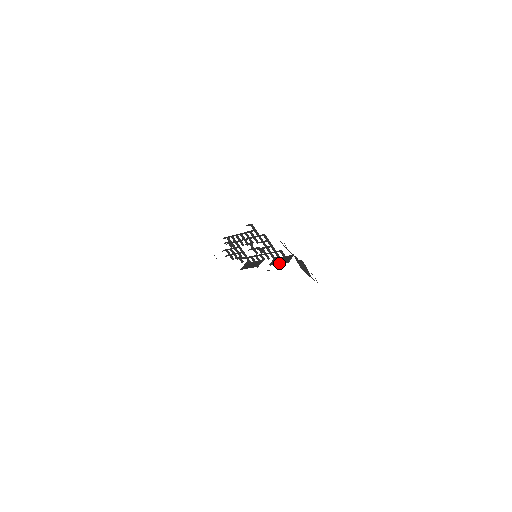
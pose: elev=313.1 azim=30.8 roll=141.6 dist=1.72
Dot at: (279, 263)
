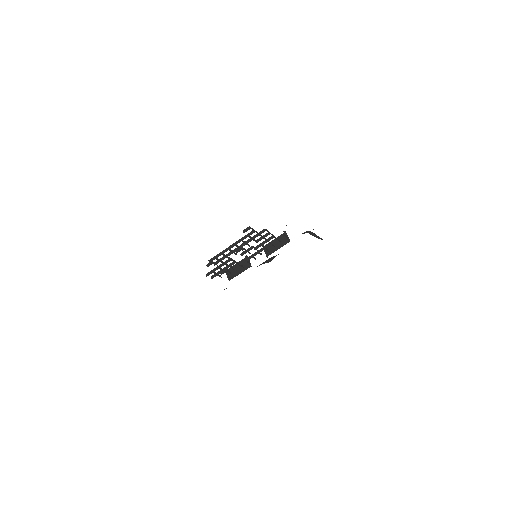
Dot at: (278, 248)
